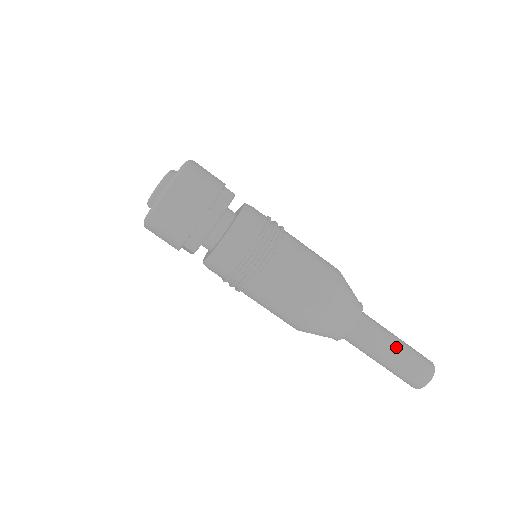
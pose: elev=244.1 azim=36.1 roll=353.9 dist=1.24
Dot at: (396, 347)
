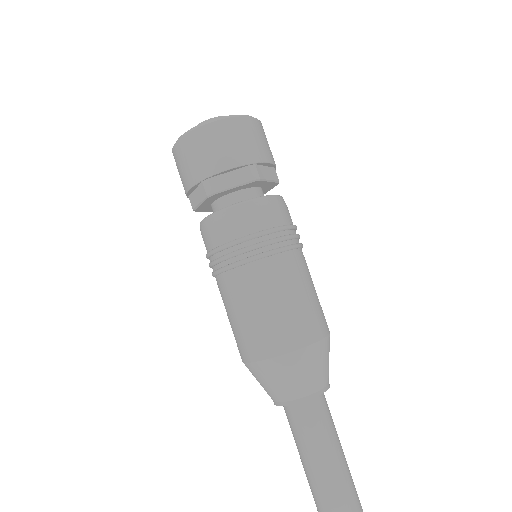
Dot at: (340, 459)
